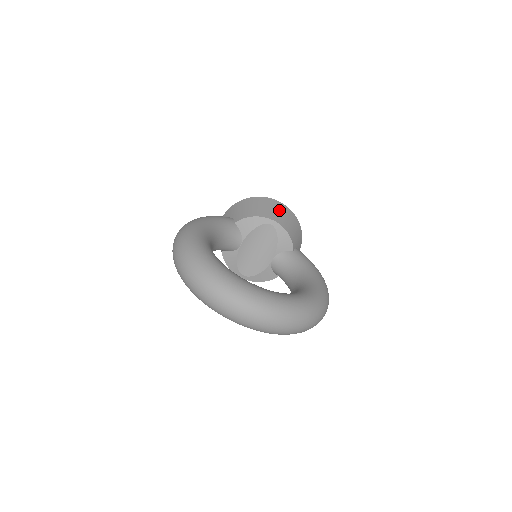
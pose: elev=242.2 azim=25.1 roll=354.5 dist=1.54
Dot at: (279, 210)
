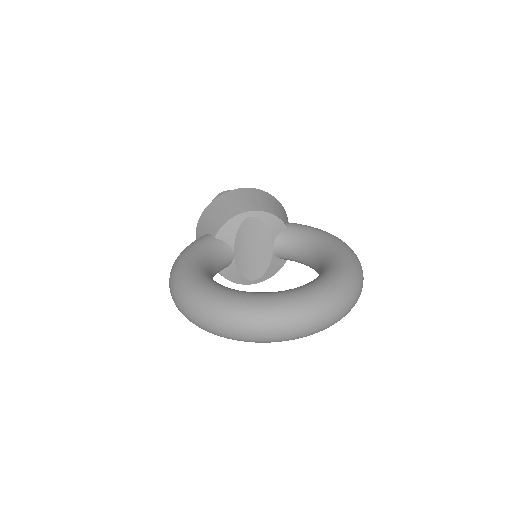
Dot at: (248, 197)
